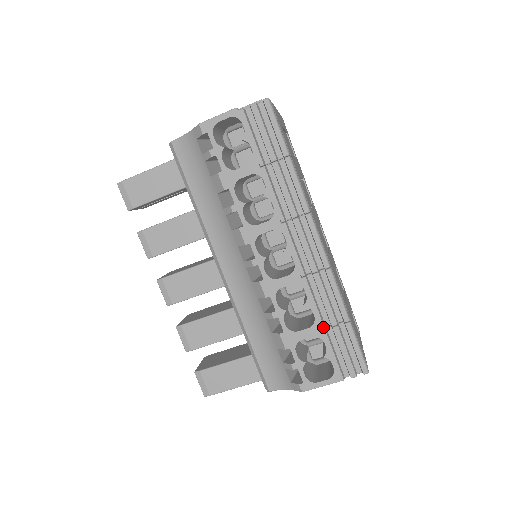
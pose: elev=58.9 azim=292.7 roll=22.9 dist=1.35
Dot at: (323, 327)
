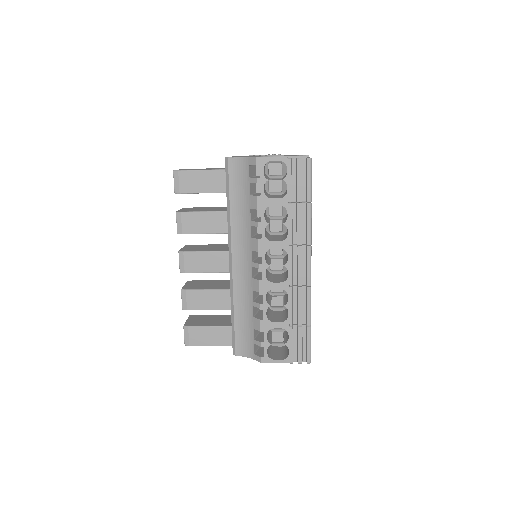
Dot at: (292, 324)
